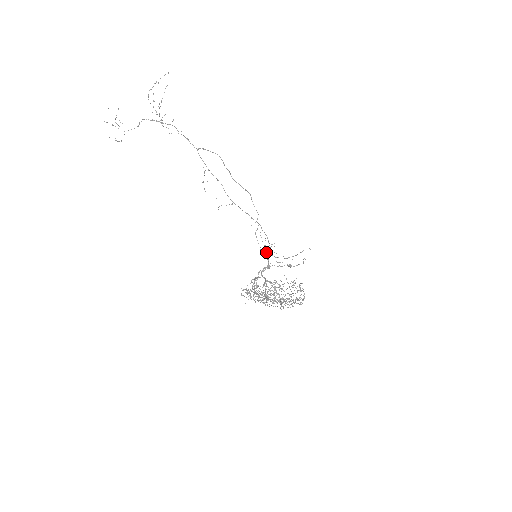
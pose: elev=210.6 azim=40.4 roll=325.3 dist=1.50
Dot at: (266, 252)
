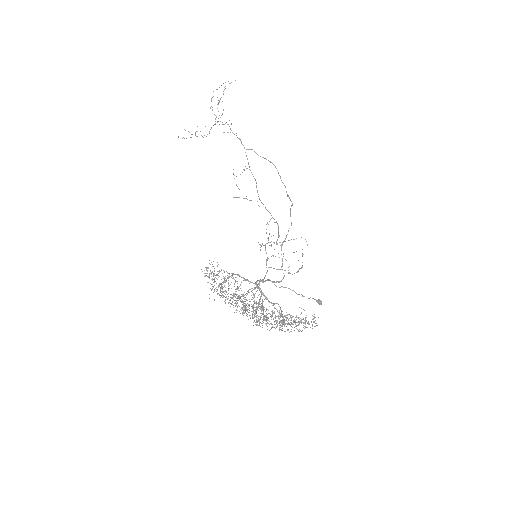
Dot at: (260, 245)
